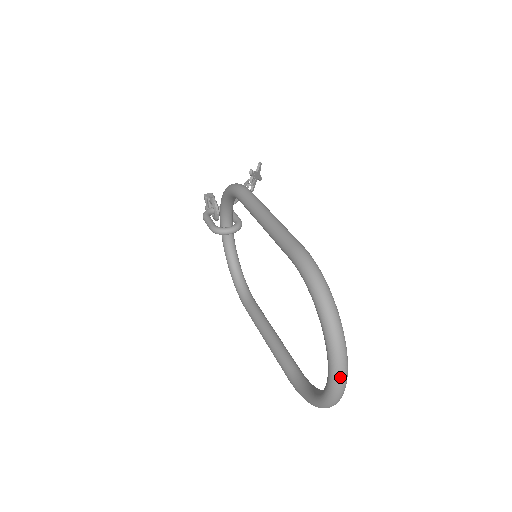
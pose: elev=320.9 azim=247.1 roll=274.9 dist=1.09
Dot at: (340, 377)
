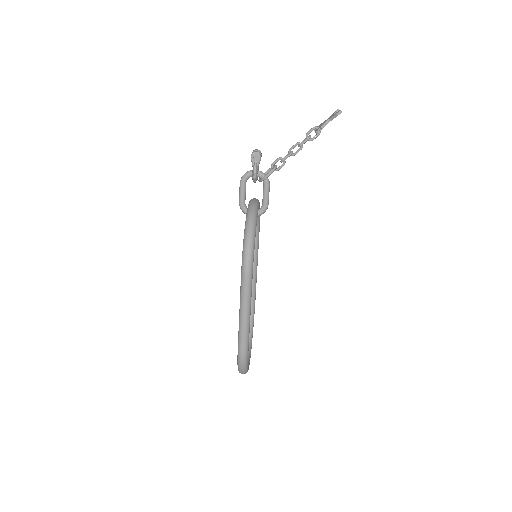
Dot at: occluded
